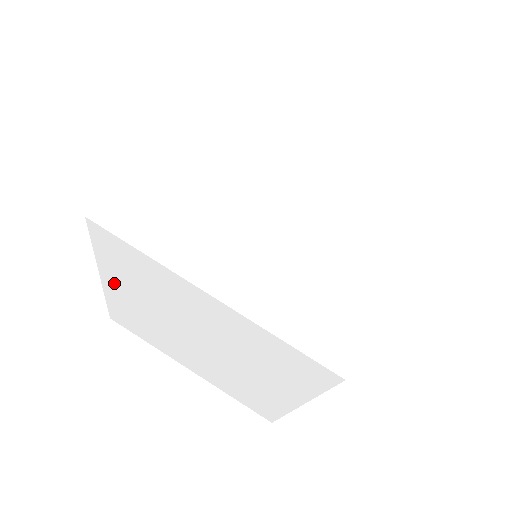
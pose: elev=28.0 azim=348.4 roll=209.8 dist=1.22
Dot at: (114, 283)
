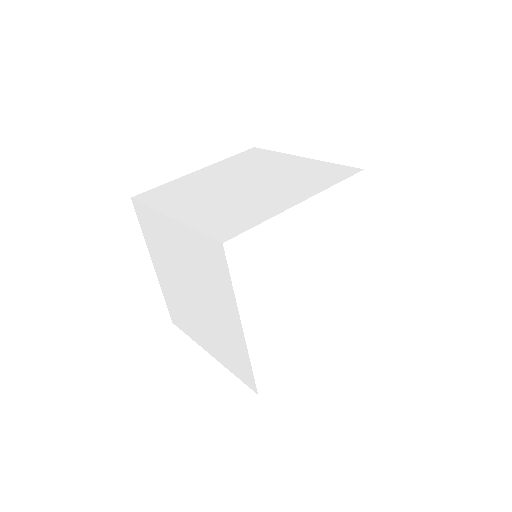
Dot at: occluded
